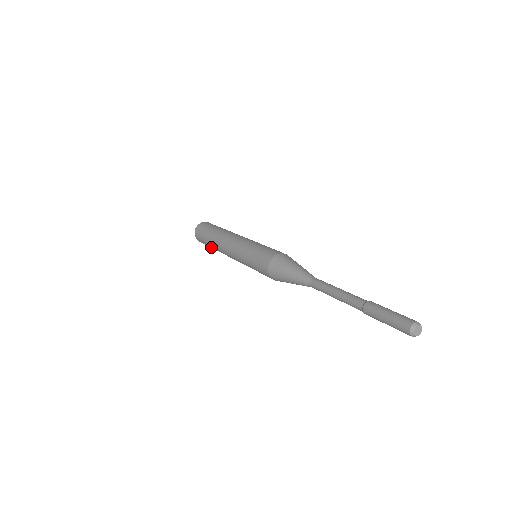
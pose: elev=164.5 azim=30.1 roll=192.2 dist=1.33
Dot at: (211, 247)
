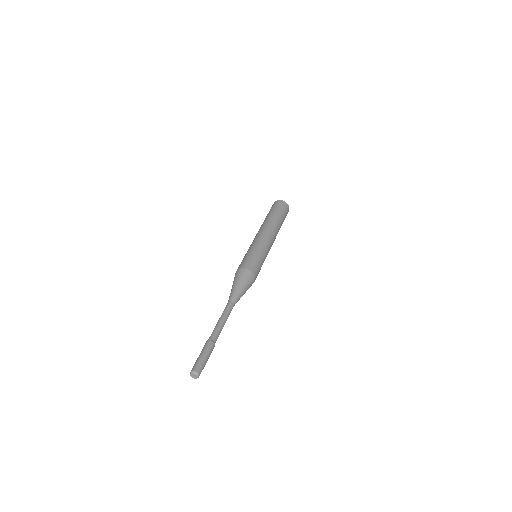
Dot at: occluded
